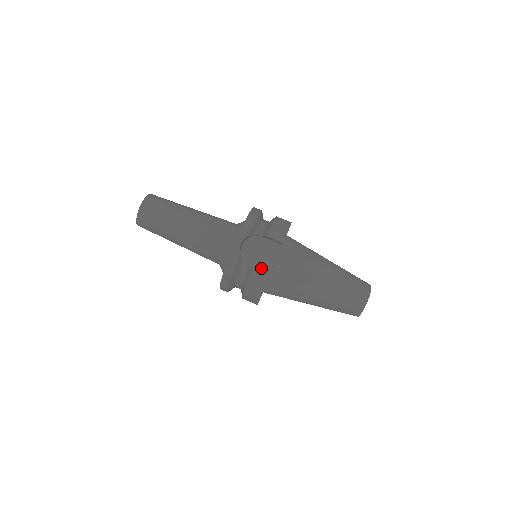
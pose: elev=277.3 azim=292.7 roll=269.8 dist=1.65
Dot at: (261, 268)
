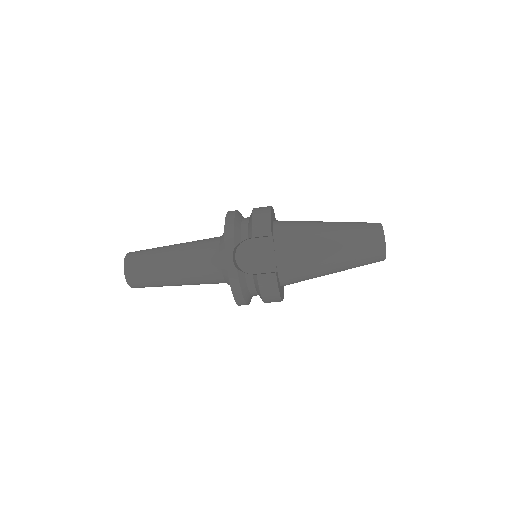
Dot at: (265, 269)
